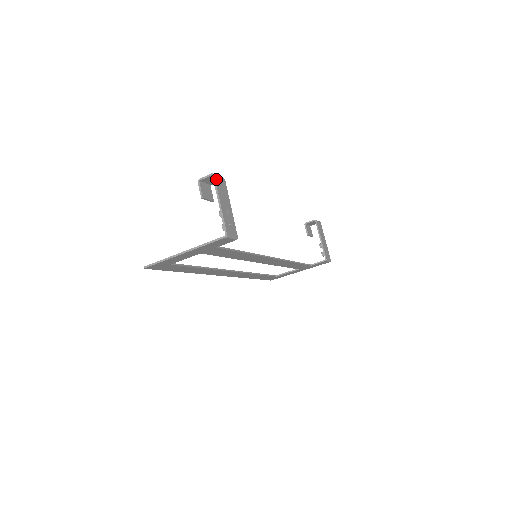
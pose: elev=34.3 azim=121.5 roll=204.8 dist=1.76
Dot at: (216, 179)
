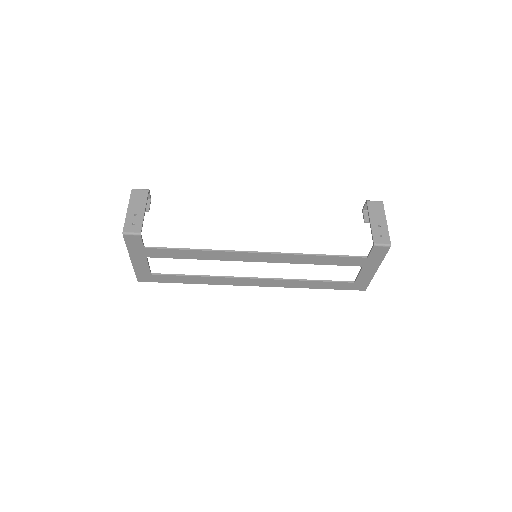
Dot at: (133, 192)
